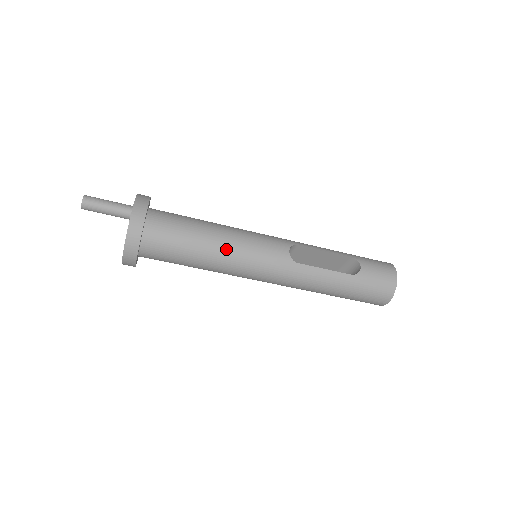
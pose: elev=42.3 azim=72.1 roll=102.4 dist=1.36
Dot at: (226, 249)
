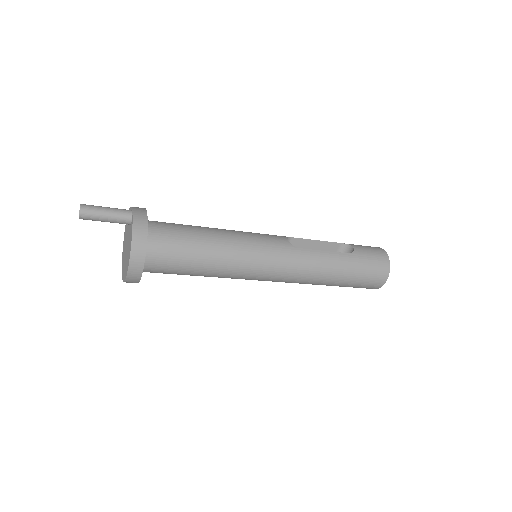
Dot at: (230, 242)
